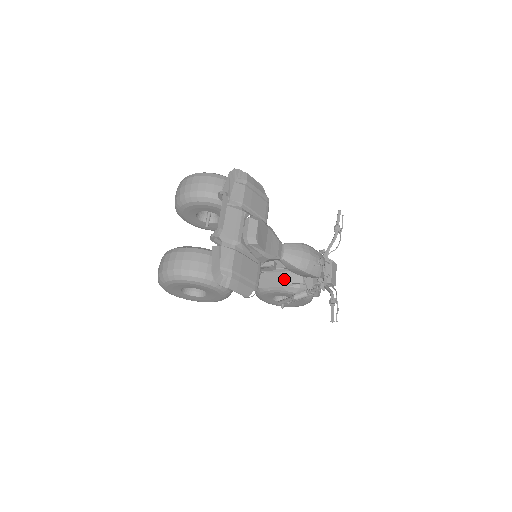
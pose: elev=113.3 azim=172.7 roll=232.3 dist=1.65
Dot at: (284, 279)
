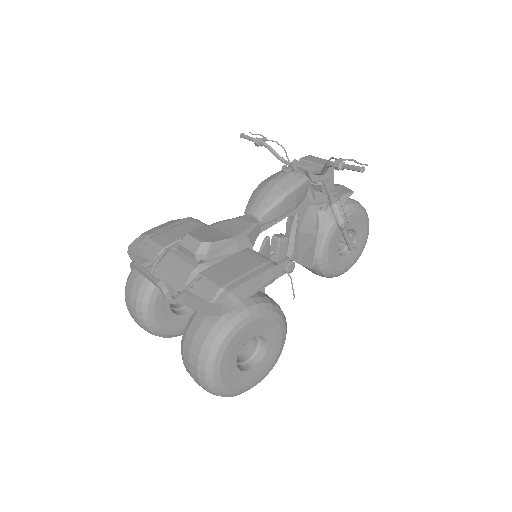
Dot at: (308, 231)
